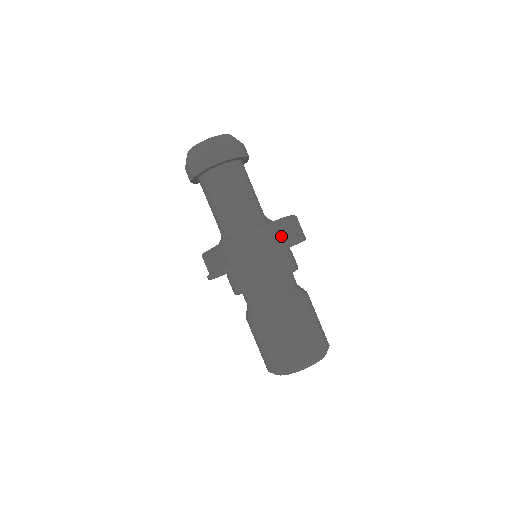
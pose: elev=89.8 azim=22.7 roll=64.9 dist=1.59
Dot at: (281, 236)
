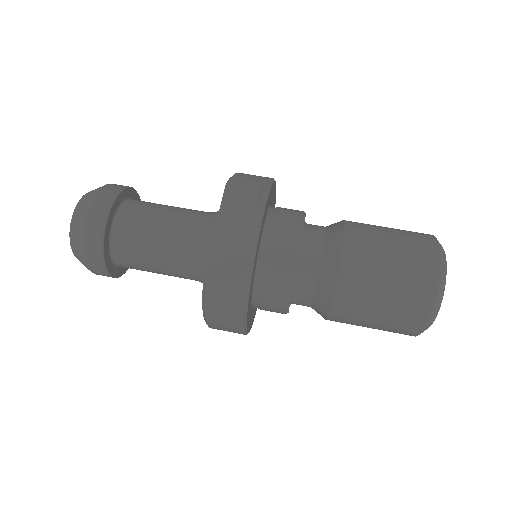
Dot at: occluded
